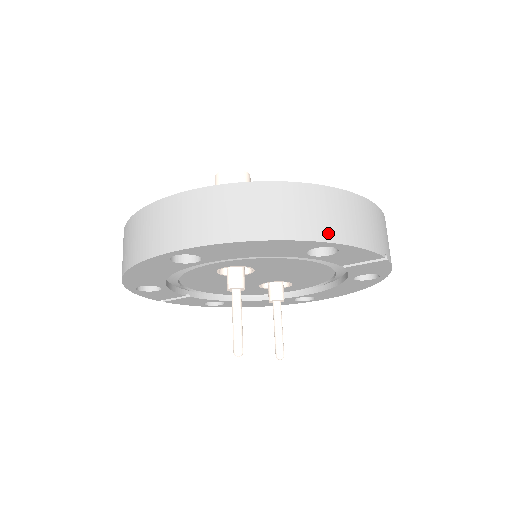
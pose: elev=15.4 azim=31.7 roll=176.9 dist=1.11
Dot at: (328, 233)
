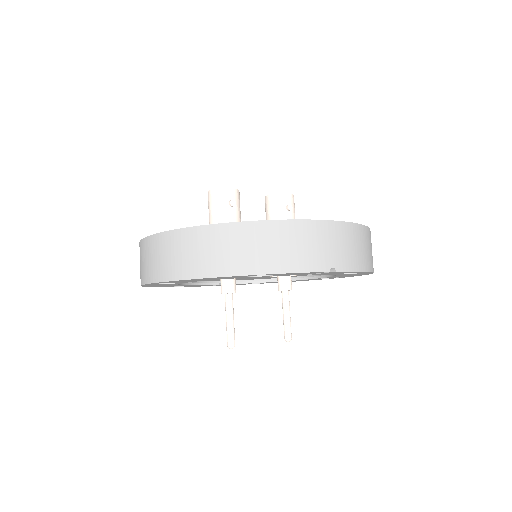
Dot at: (251, 266)
